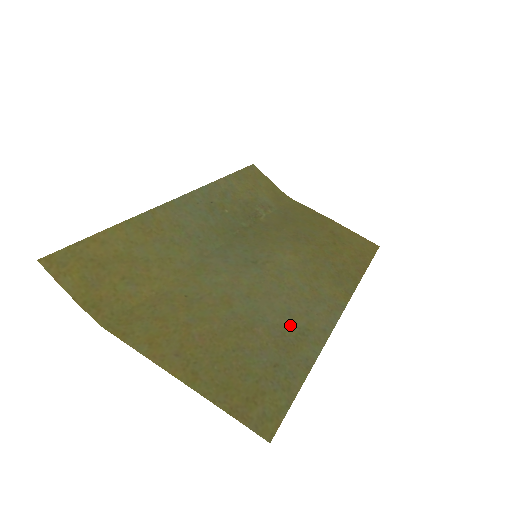
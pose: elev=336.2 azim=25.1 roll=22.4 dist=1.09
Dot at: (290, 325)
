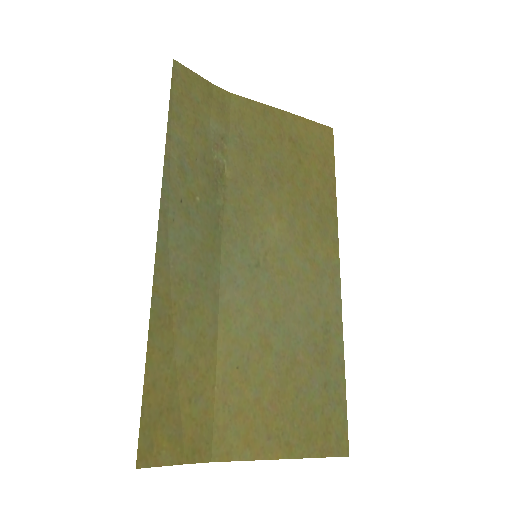
Dot at: (315, 329)
